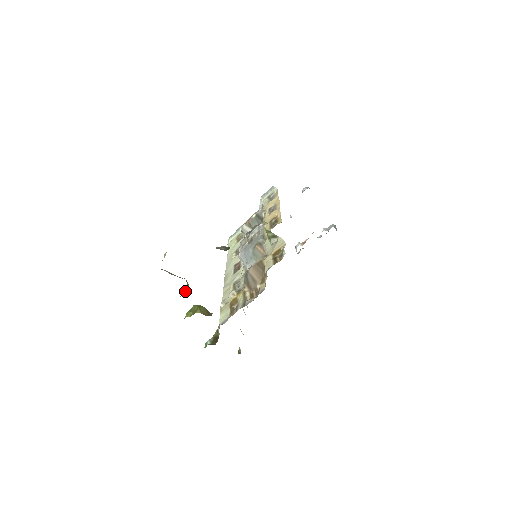
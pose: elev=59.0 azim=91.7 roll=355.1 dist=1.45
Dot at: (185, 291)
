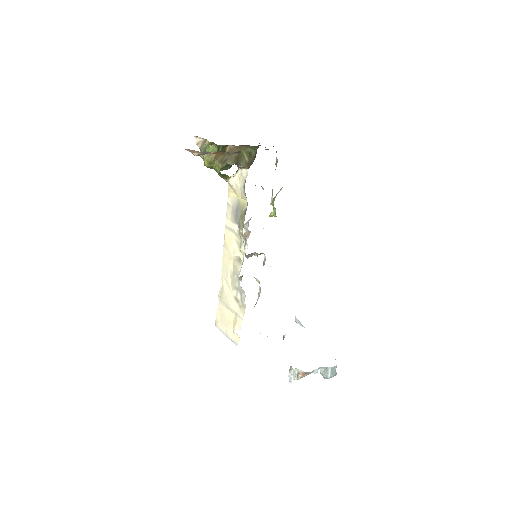
Dot at: occluded
